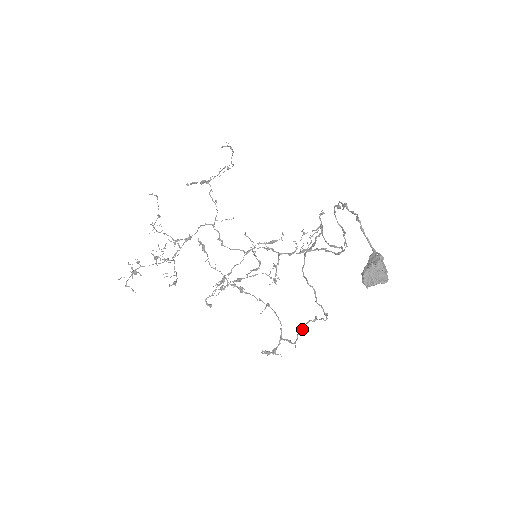
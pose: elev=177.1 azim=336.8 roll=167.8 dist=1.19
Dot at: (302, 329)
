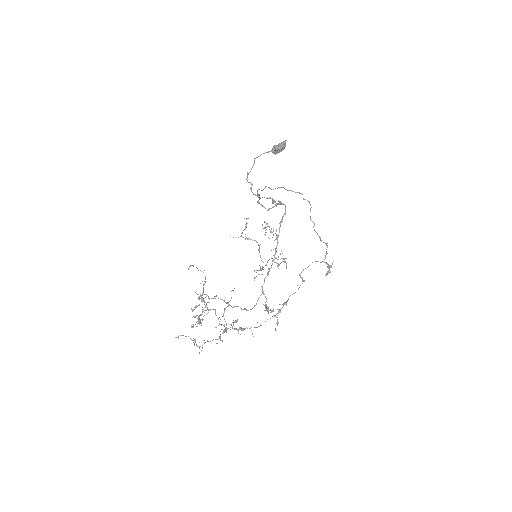
Dot at: (319, 237)
